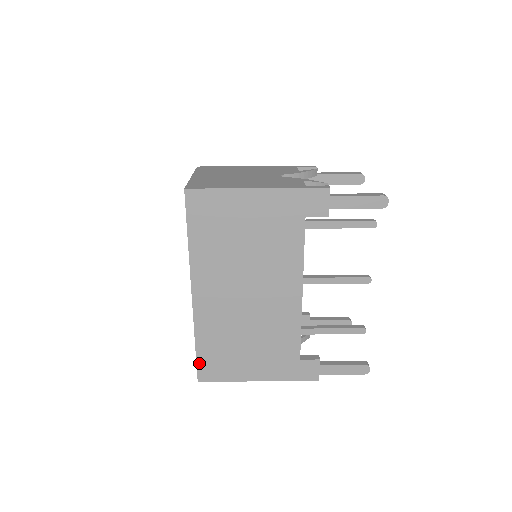
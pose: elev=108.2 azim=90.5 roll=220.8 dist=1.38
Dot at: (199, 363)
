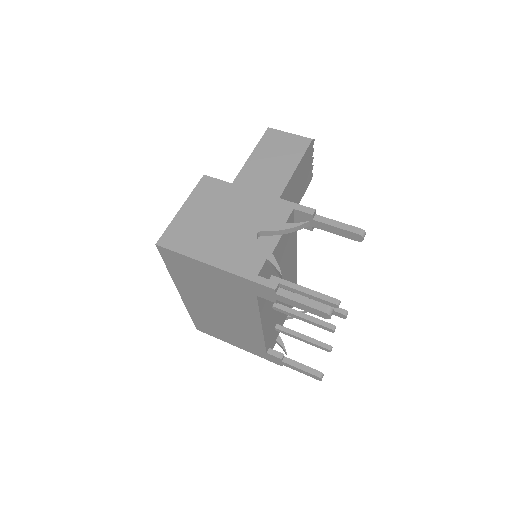
Dot at: (195, 323)
